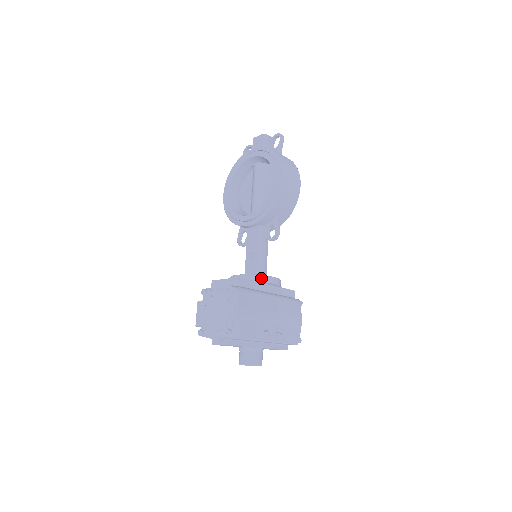
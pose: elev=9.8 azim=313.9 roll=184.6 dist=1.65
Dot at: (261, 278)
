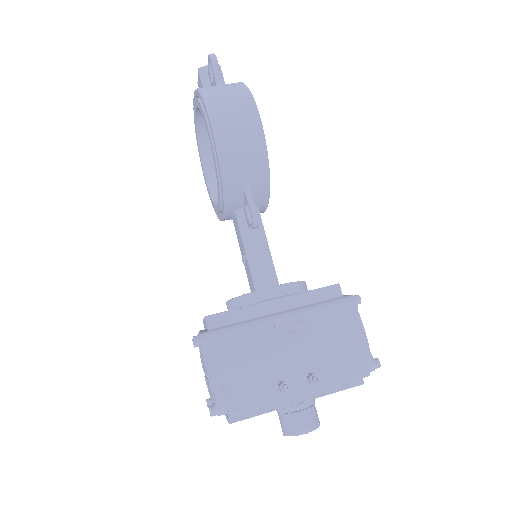
Dot at: (250, 298)
